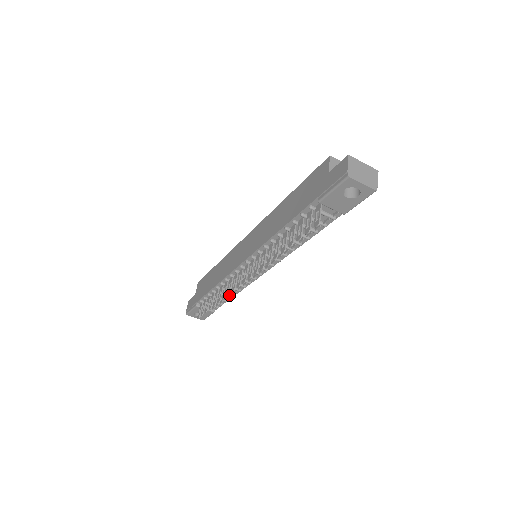
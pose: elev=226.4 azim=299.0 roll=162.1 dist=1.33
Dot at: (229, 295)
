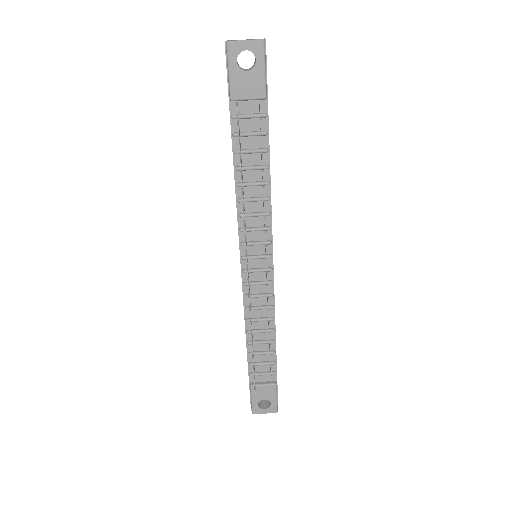
Dot at: (268, 337)
